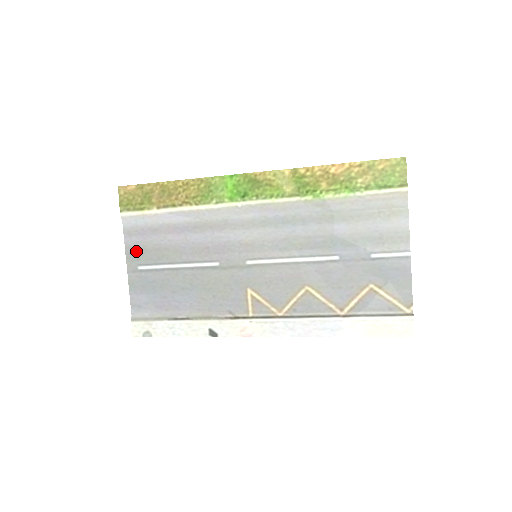
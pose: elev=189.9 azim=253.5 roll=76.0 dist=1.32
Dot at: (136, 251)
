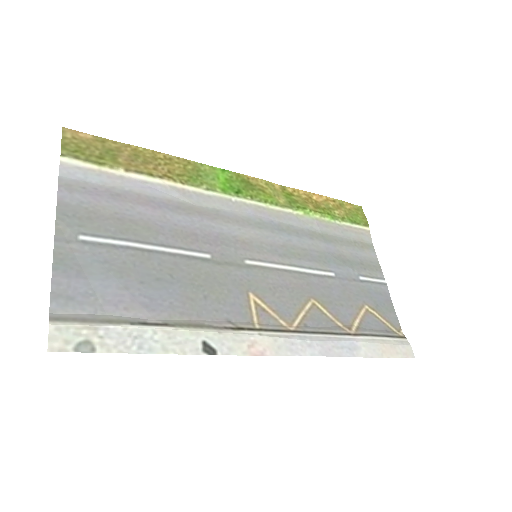
Dot at: (79, 213)
